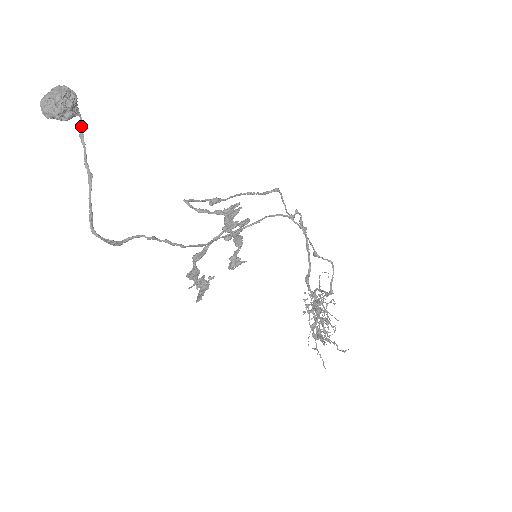
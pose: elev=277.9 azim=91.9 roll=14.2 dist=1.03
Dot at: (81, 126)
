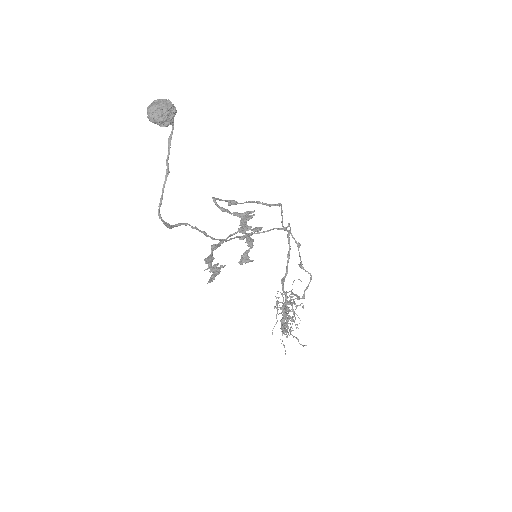
Dot at: (171, 133)
